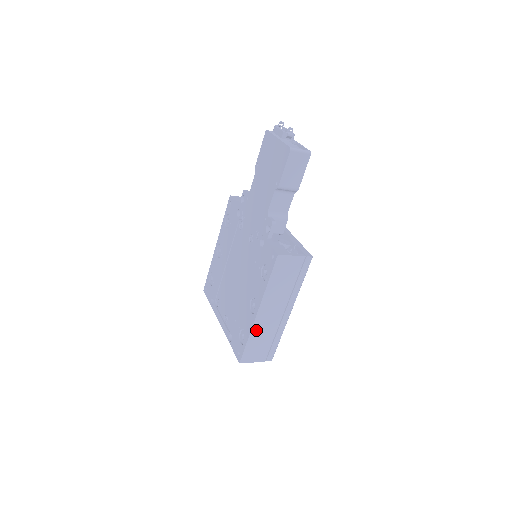
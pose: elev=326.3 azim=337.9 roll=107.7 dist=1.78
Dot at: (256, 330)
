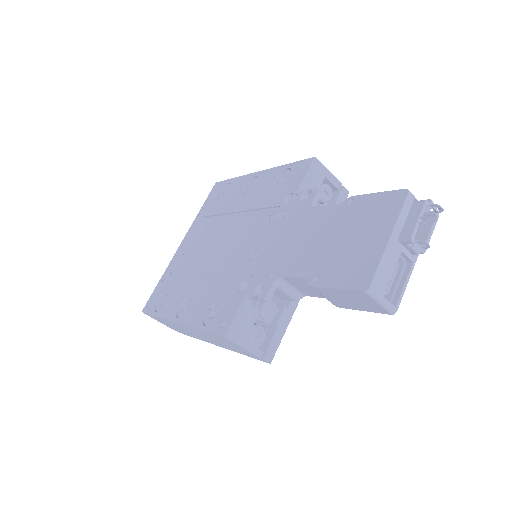
Dot at: (169, 321)
